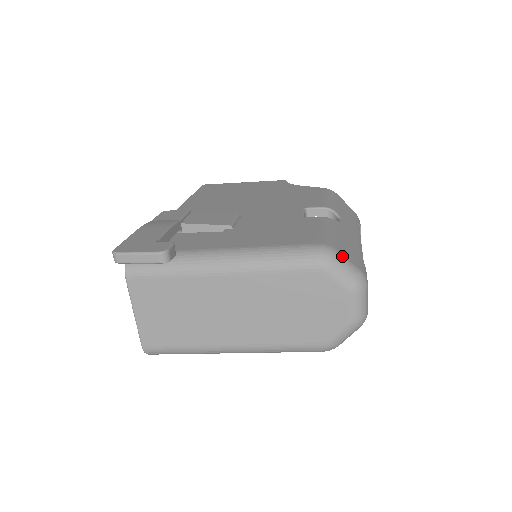
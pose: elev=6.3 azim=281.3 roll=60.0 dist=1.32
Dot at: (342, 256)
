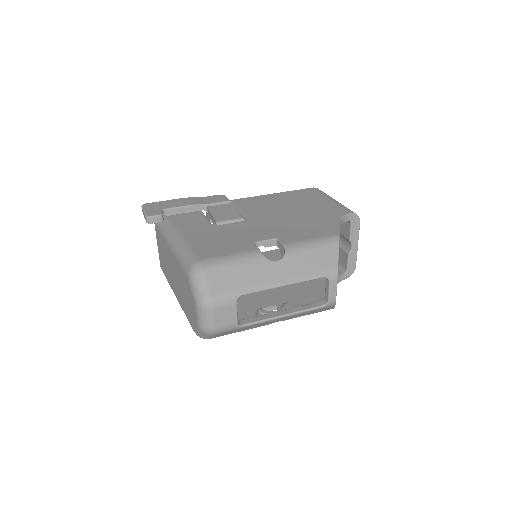
Dot at: (204, 277)
